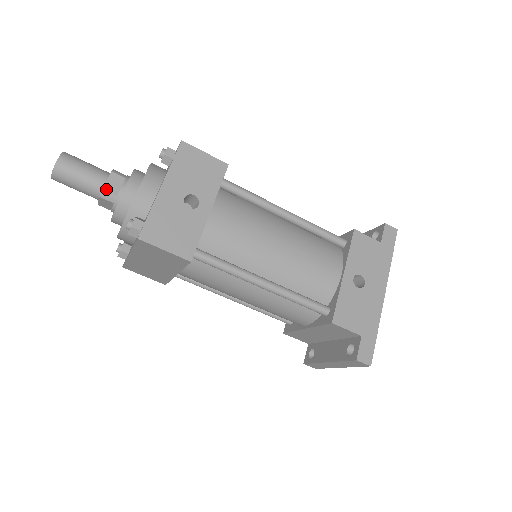
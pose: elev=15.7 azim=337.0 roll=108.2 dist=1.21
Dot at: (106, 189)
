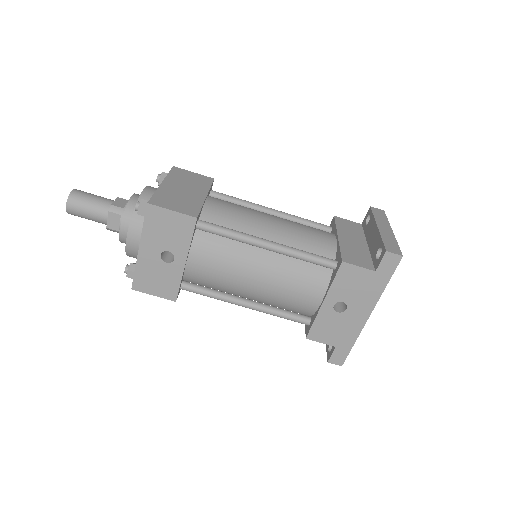
Dot at: (109, 227)
